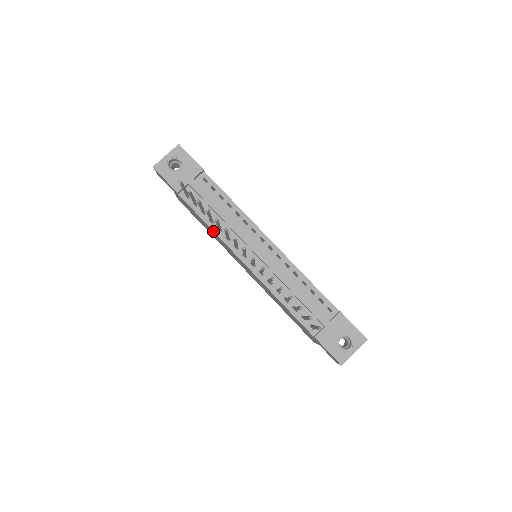
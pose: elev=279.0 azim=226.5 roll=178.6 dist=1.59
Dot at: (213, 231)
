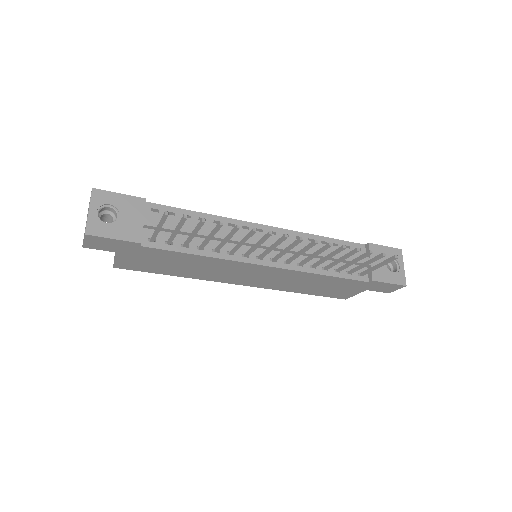
Dot at: (211, 257)
